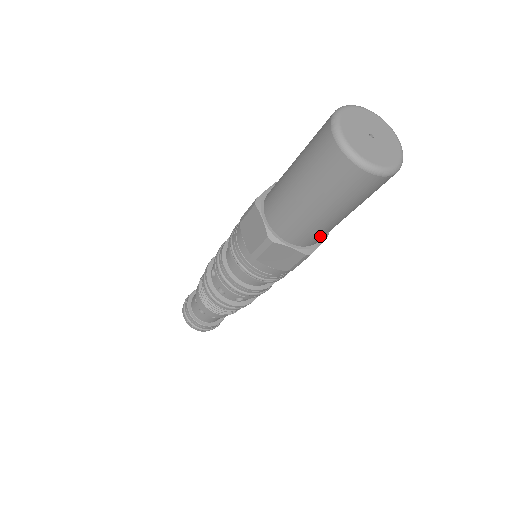
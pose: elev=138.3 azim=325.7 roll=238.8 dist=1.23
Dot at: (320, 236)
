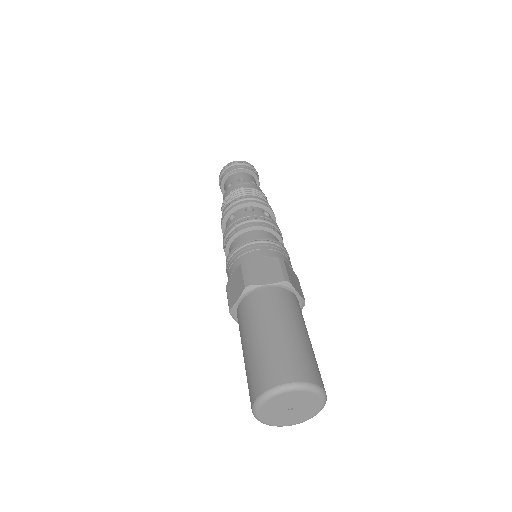
Dot at: occluded
